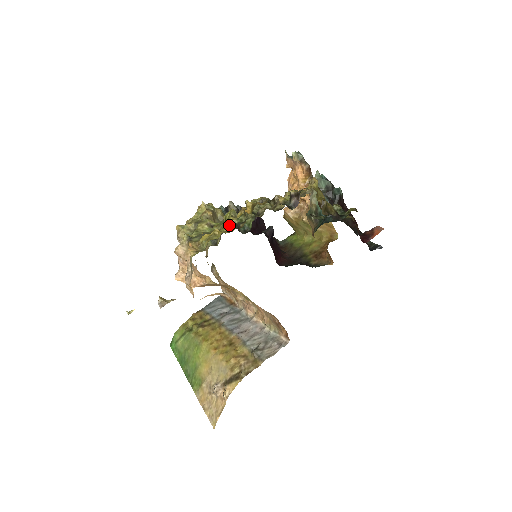
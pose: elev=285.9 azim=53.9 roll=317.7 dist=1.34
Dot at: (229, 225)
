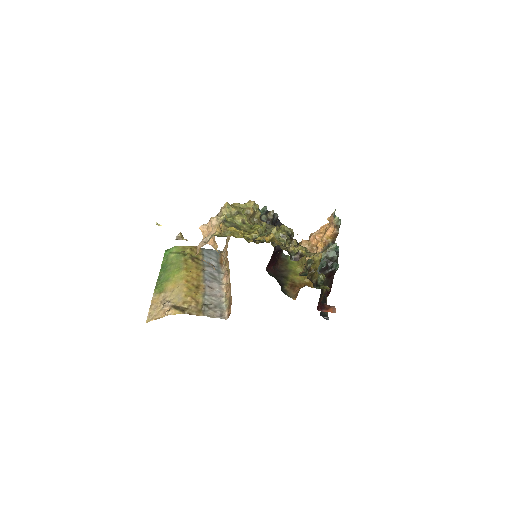
Dot at: (251, 235)
